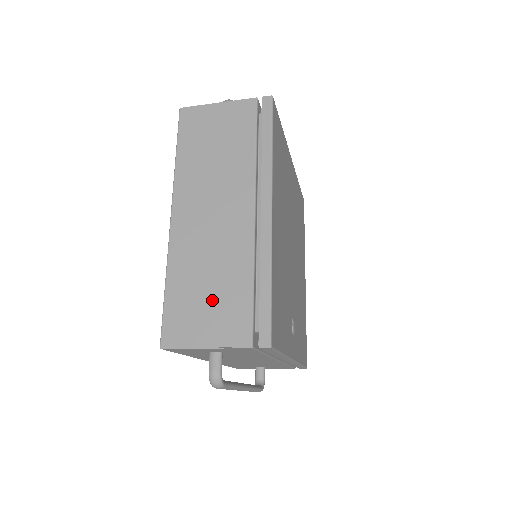
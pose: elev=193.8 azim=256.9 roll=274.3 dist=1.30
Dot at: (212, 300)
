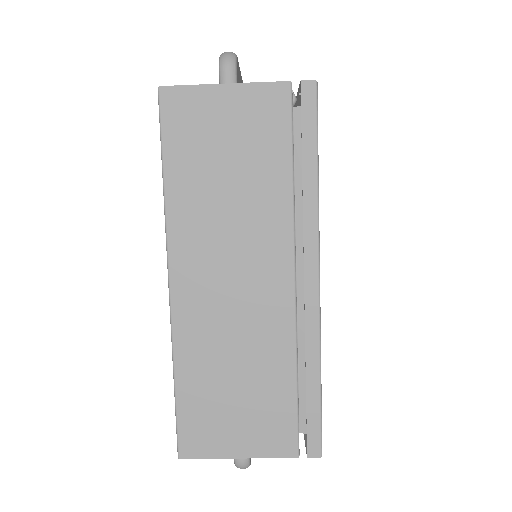
Dot at: (243, 401)
